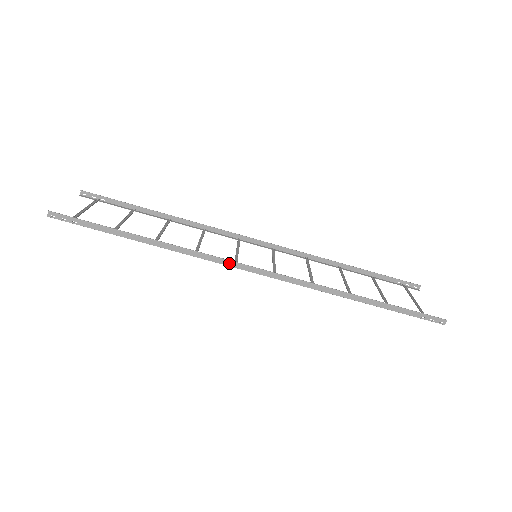
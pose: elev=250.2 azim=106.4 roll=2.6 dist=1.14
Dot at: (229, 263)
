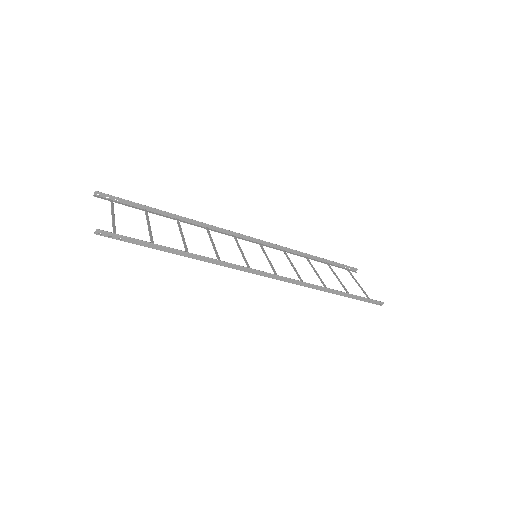
Dot at: (247, 270)
